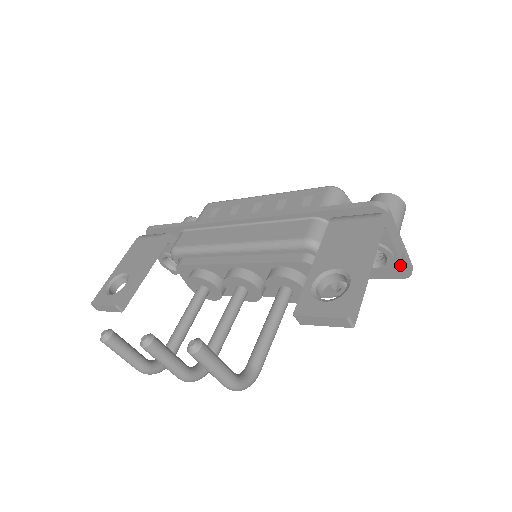
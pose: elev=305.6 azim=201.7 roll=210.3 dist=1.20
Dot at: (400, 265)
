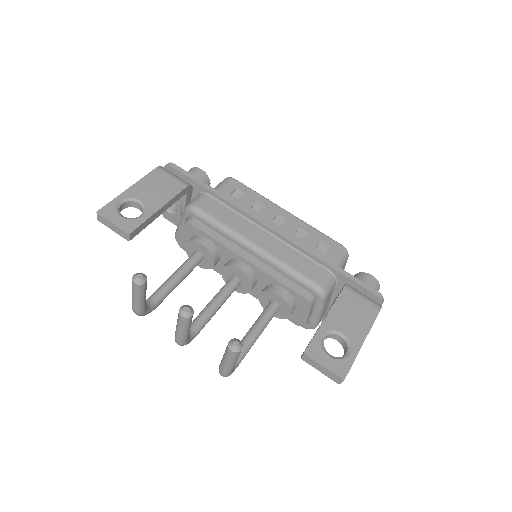
Dot at: occluded
